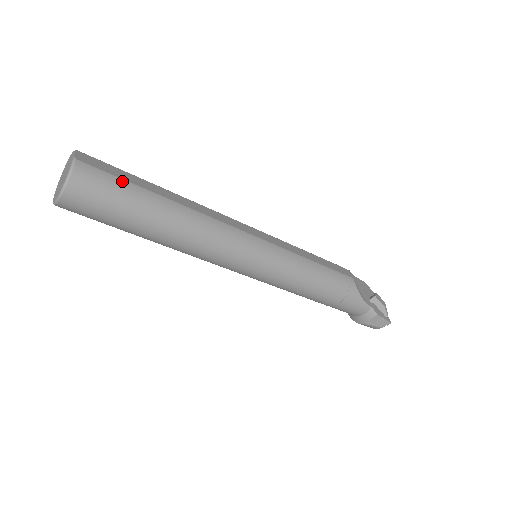
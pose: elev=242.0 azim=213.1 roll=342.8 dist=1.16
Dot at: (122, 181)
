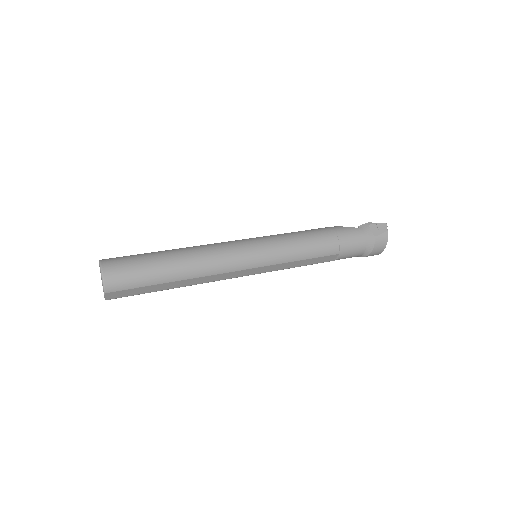
Dot at: occluded
